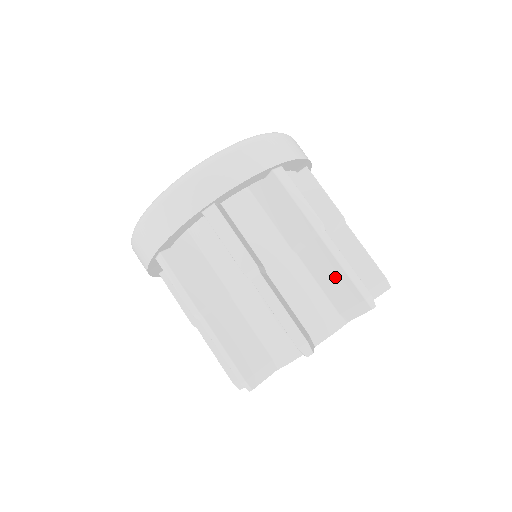
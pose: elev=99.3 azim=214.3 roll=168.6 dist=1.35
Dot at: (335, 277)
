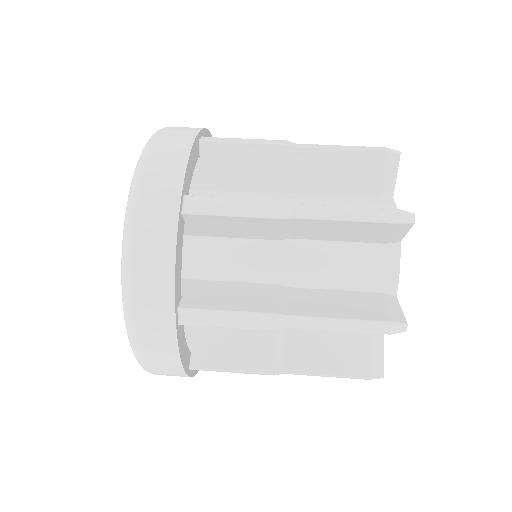
Dot at: (348, 229)
